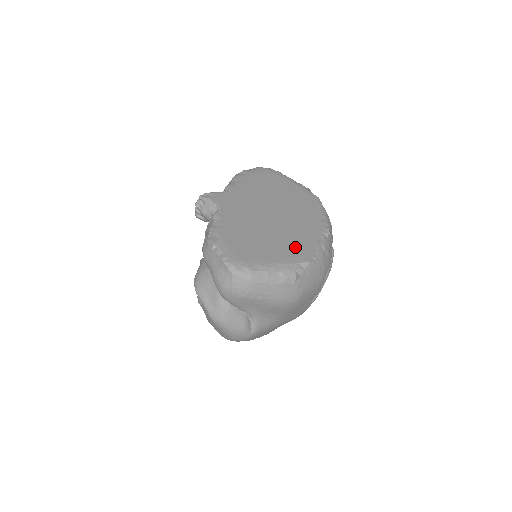
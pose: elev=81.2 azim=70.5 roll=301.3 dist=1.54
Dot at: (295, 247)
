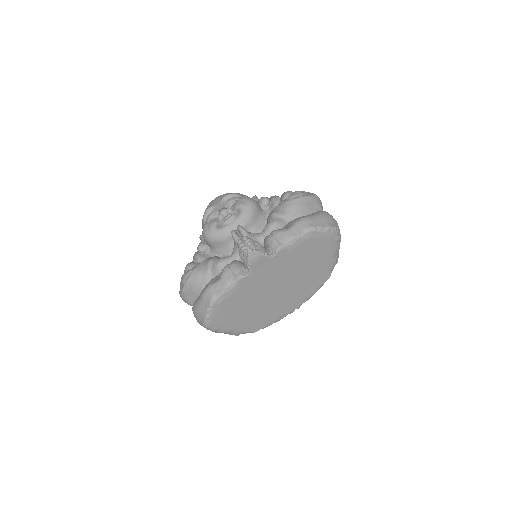
Dot at: (259, 320)
